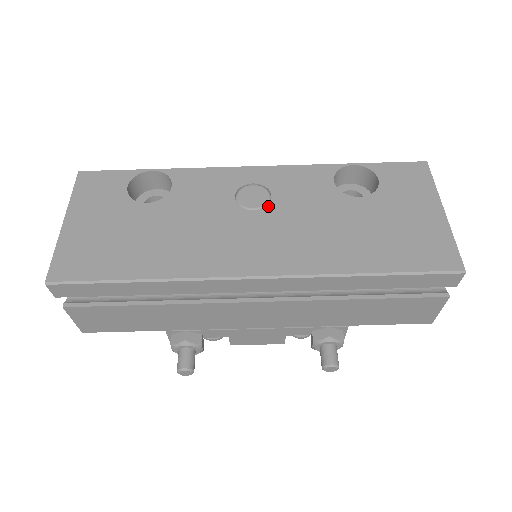
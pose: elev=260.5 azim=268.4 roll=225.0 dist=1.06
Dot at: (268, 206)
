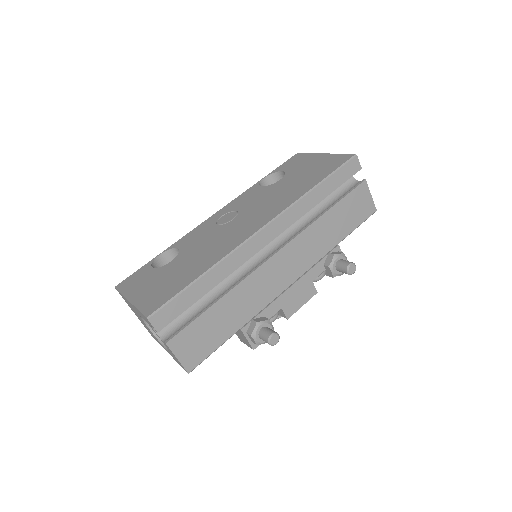
Dot at: (239, 213)
